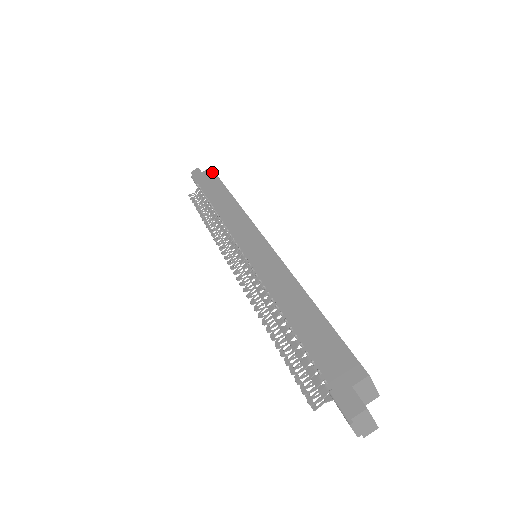
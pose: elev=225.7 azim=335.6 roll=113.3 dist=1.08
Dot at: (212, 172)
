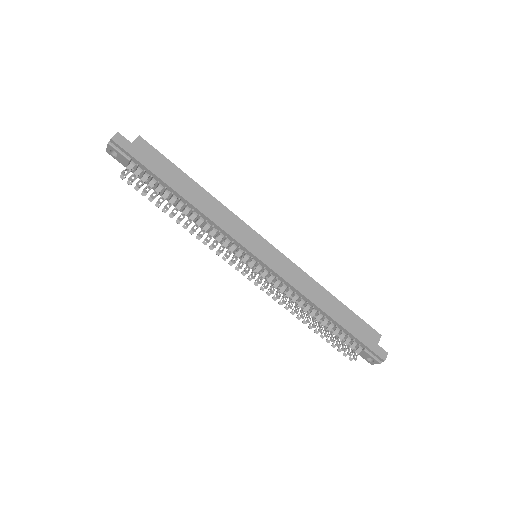
Dot at: (150, 146)
